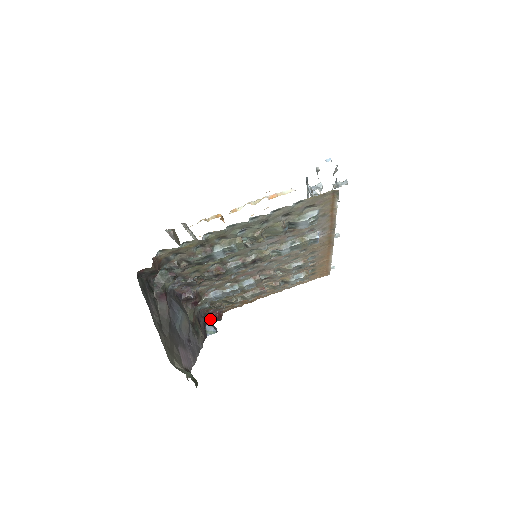
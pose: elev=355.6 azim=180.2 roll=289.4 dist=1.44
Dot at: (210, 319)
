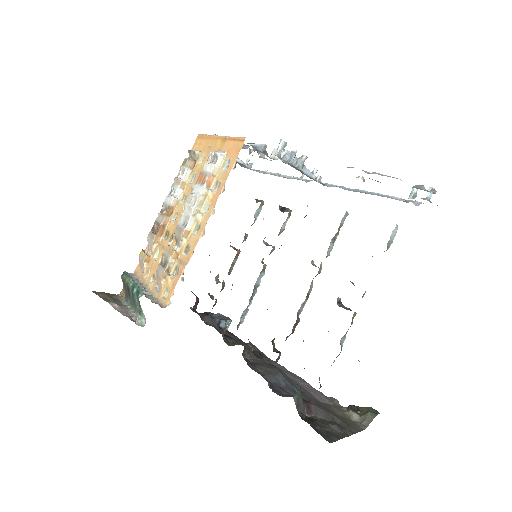
Dot at: (195, 309)
